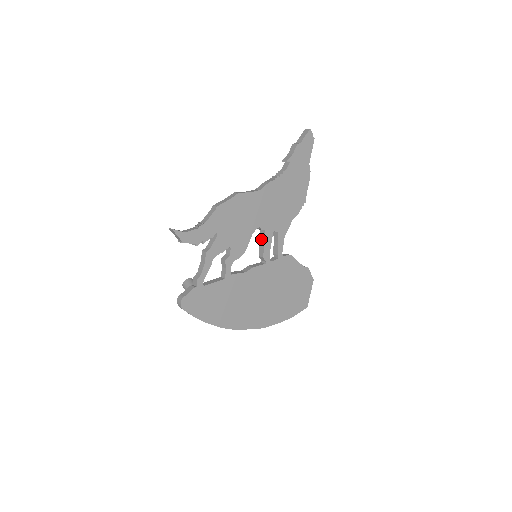
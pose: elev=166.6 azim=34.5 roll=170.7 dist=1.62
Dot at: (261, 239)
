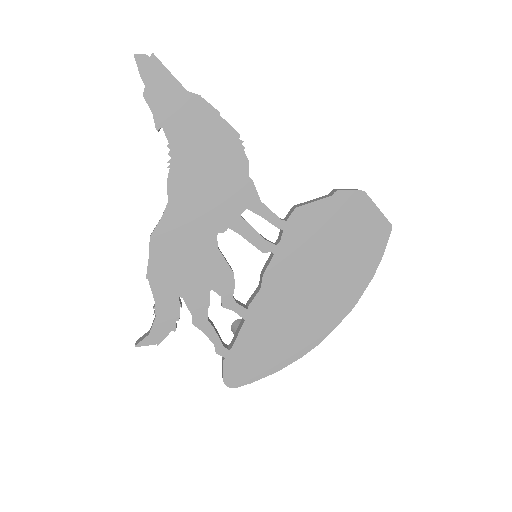
Dot at: occluded
